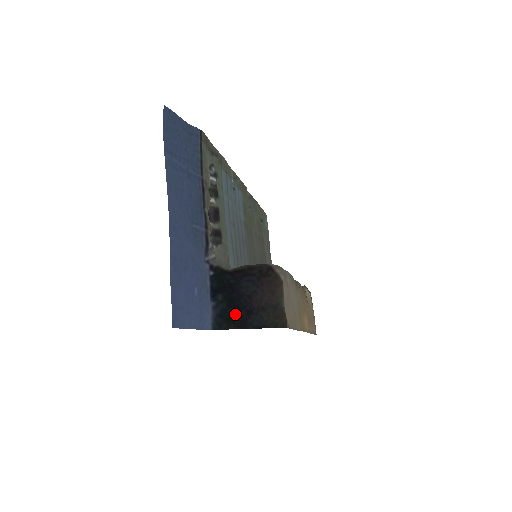
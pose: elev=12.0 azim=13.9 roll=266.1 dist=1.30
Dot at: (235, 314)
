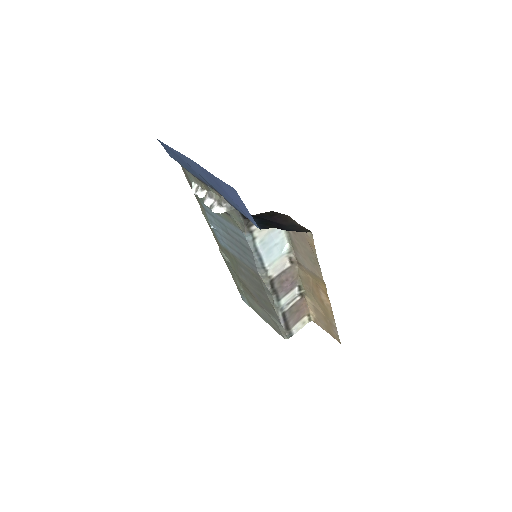
Dot at: (270, 223)
